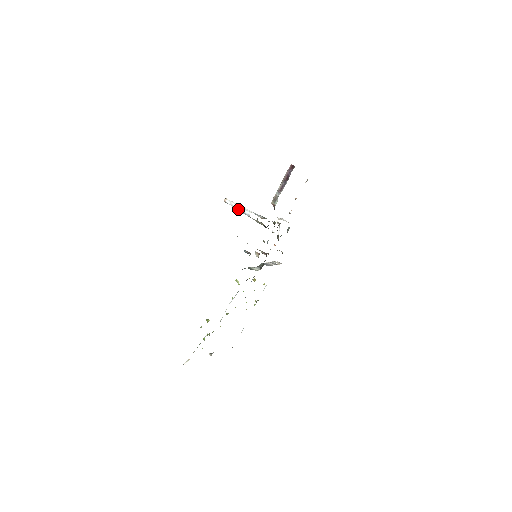
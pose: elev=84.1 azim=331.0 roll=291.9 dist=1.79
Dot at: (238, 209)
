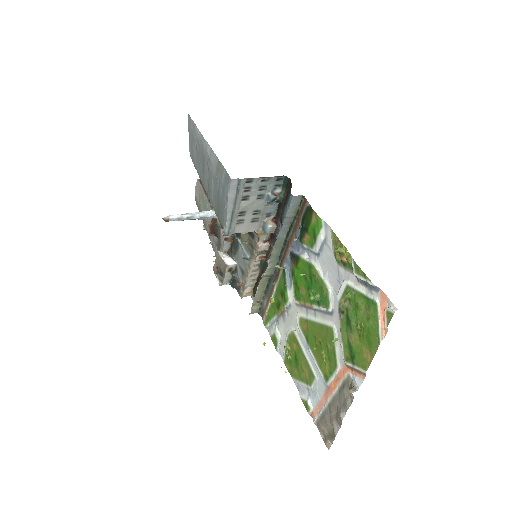
Dot at: (193, 215)
